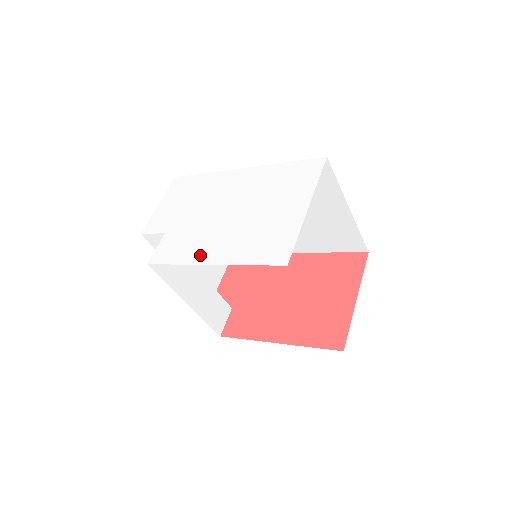
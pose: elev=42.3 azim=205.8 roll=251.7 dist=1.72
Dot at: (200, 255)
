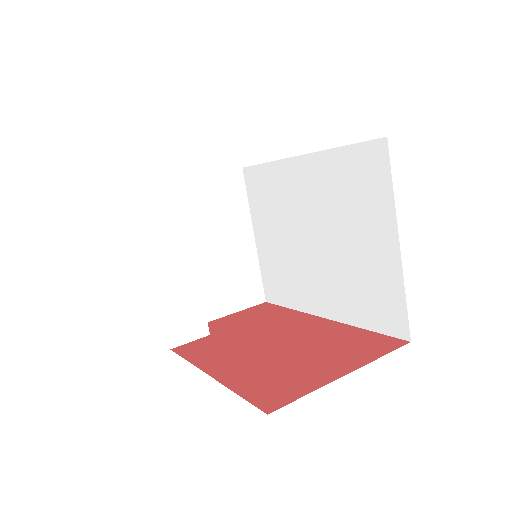
Dot at: occluded
